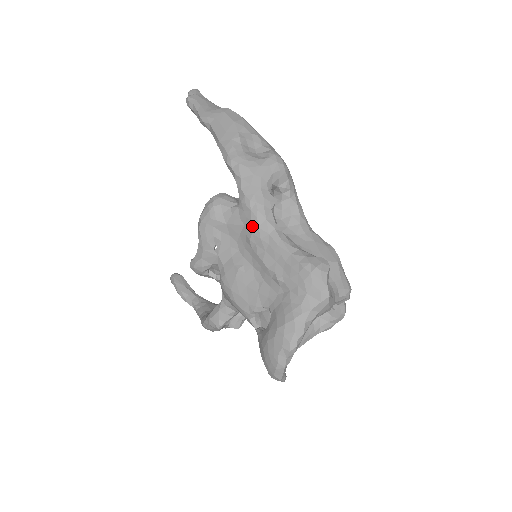
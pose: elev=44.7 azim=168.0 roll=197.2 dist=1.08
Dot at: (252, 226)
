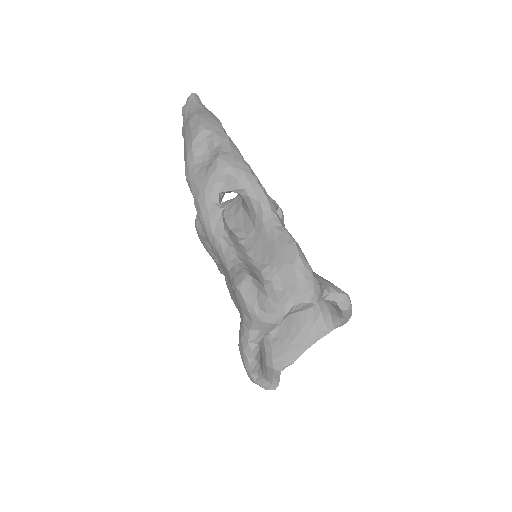
Dot at: occluded
